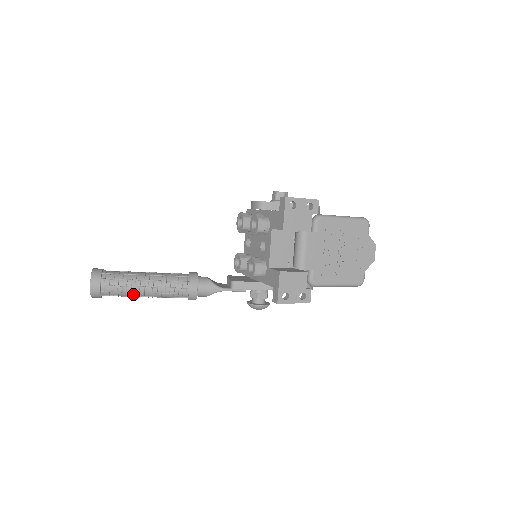
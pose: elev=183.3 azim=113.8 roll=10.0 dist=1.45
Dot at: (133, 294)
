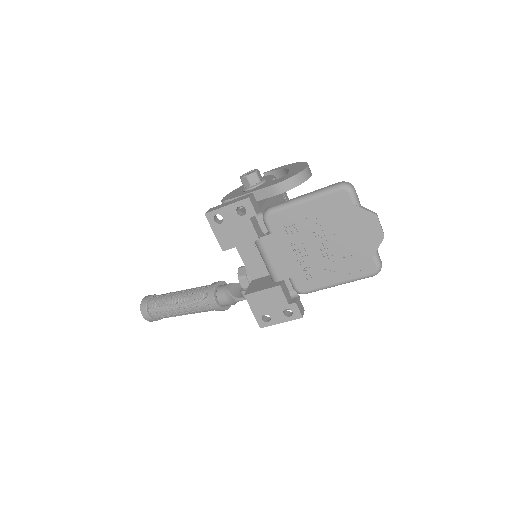
Dot at: (176, 315)
